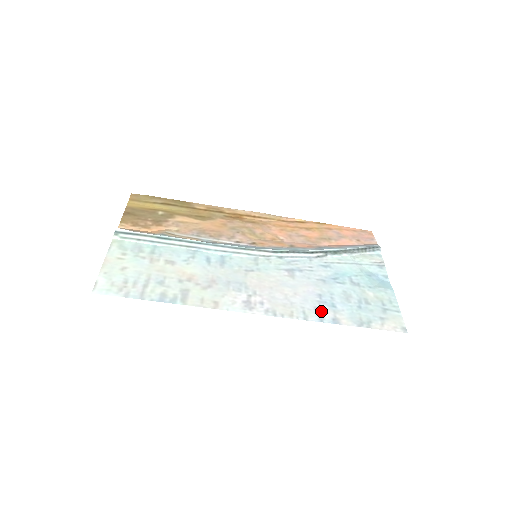
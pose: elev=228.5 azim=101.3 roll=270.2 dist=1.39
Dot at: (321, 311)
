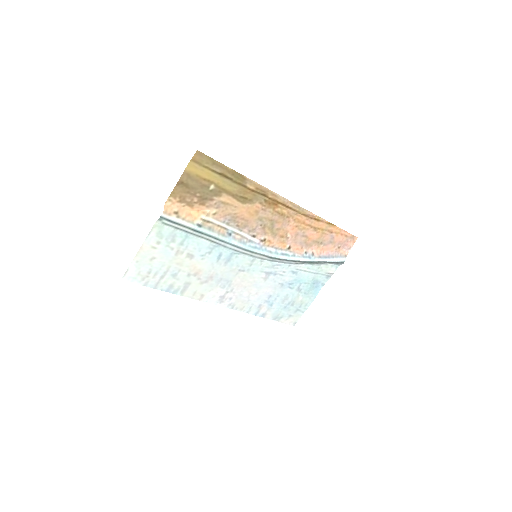
Dot at: (261, 308)
